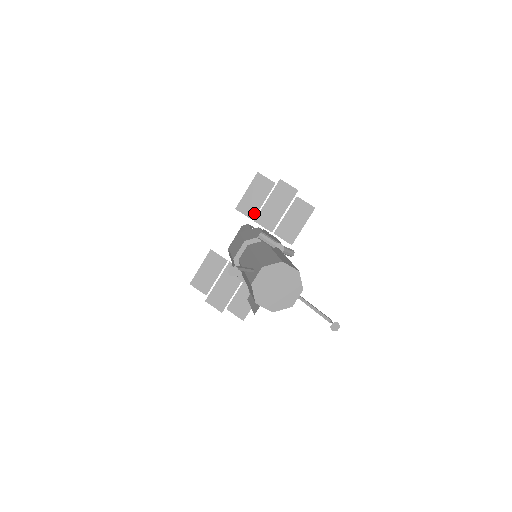
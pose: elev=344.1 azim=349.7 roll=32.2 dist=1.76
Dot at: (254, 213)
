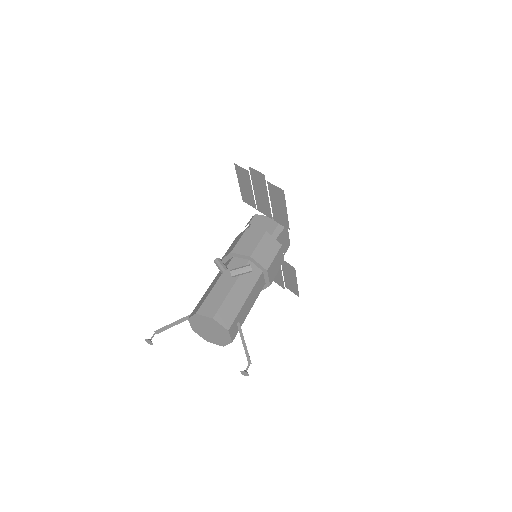
Dot at: (253, 203)
